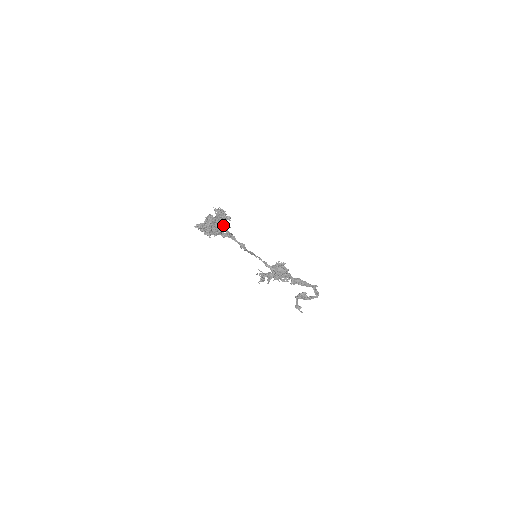
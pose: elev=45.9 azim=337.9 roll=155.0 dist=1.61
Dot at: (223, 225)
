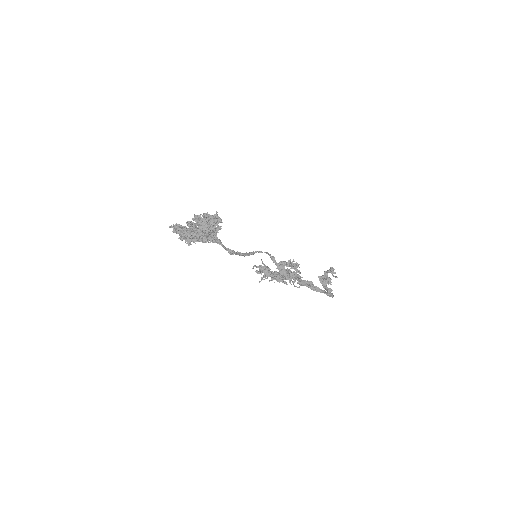
Dot at: (204, 237)
